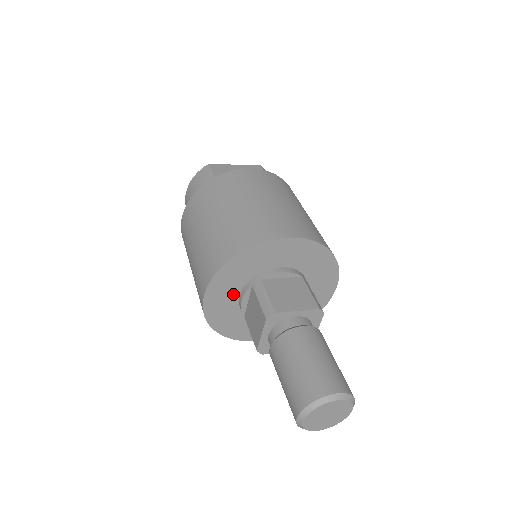
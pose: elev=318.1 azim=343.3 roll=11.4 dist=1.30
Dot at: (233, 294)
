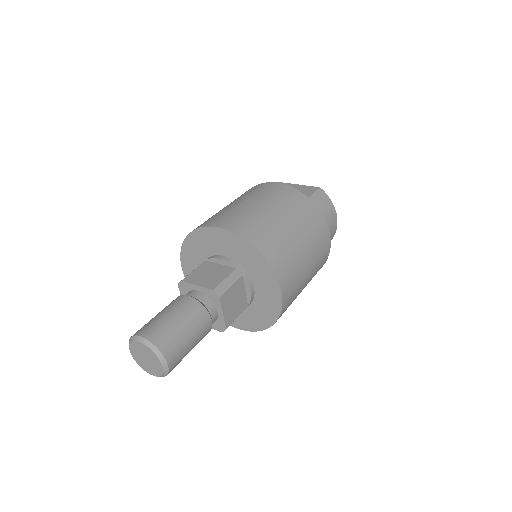
Dot at: occluded
